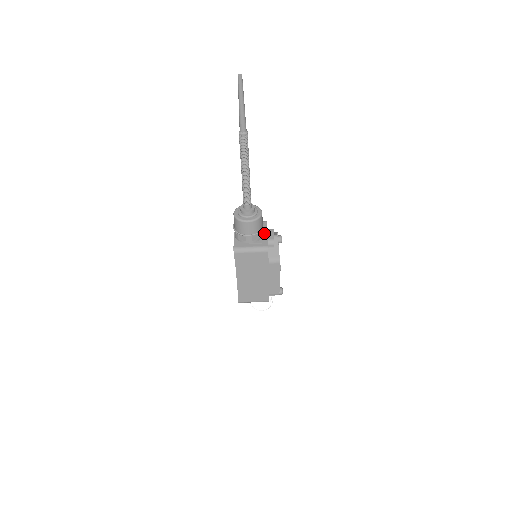
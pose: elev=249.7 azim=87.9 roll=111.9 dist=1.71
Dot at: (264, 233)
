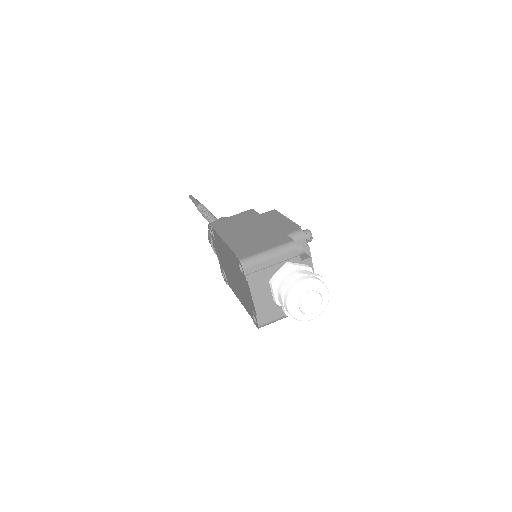
Dot at: occluded
